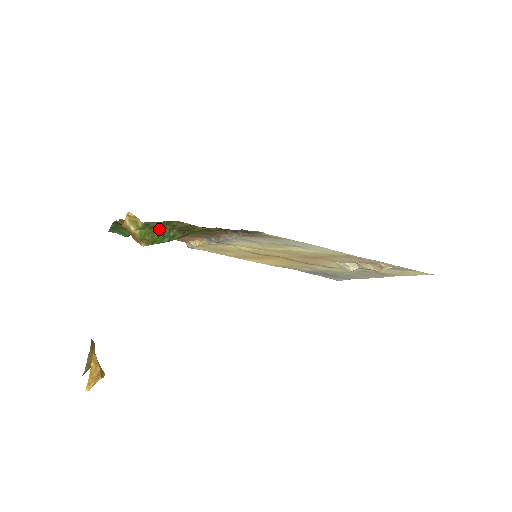
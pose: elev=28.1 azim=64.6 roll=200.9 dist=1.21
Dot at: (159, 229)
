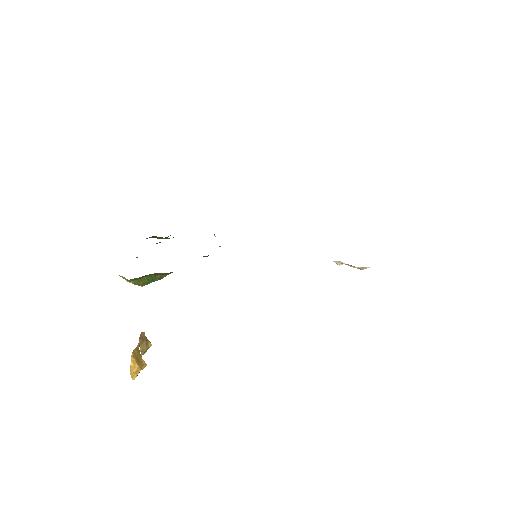
Dot at: (146, 277)
